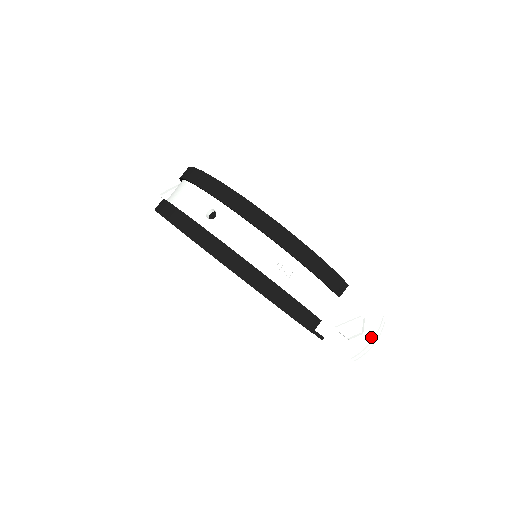
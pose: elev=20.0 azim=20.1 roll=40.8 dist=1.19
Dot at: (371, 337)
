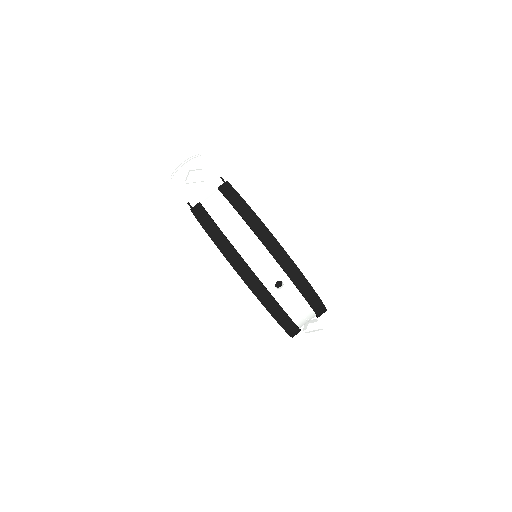
Dot at: occluded
